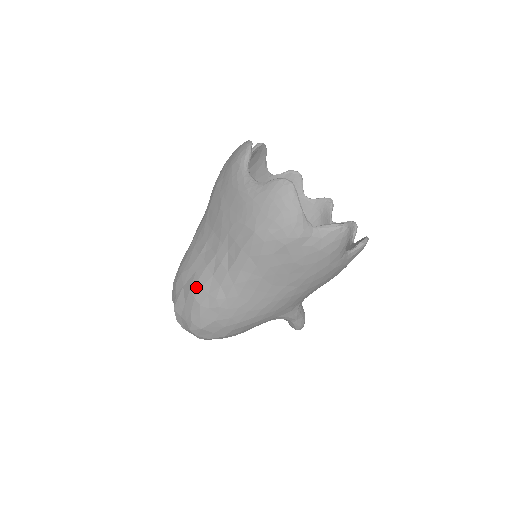
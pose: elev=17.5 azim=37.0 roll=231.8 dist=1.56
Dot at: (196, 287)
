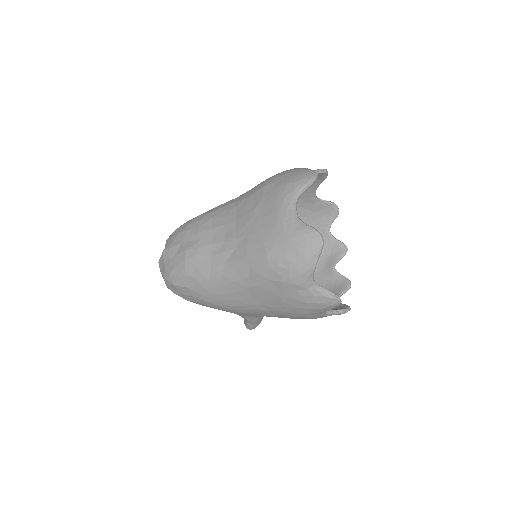
Dot at: (192, 253)
